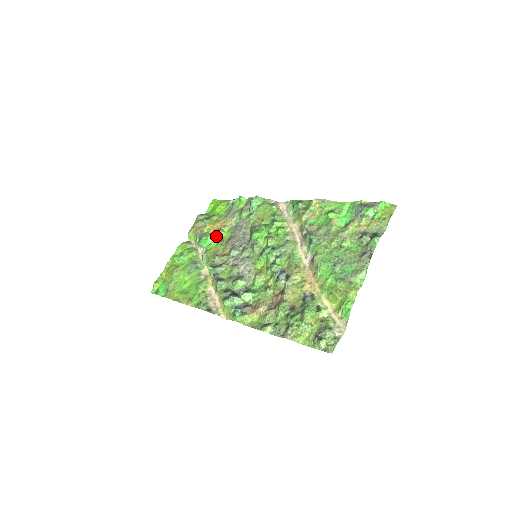
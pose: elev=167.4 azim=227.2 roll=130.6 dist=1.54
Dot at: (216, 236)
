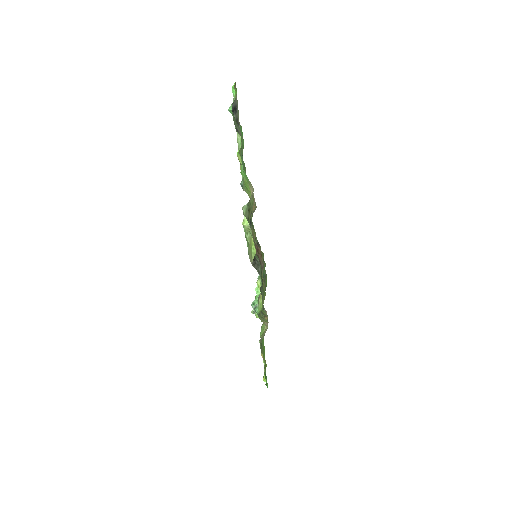
Dot at: occluded
